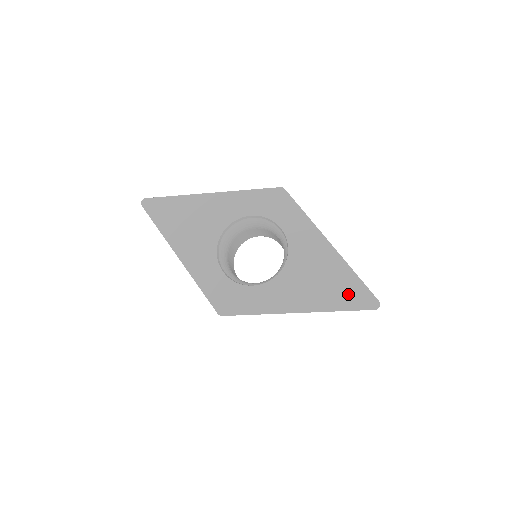
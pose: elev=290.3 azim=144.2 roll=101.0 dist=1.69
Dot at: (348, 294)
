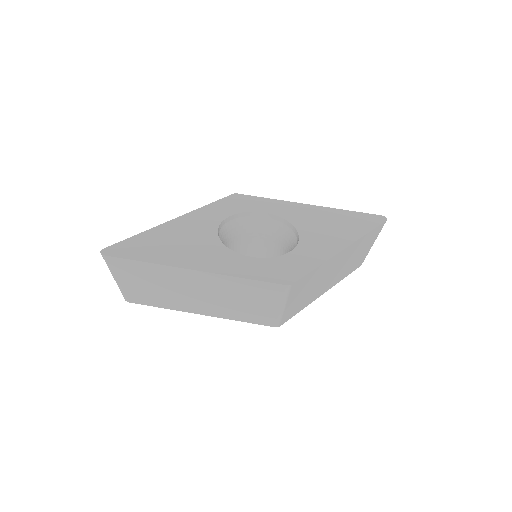
Dot at: (360, 221)
